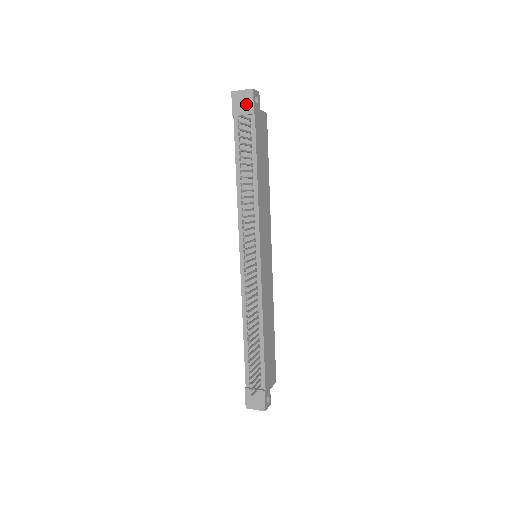
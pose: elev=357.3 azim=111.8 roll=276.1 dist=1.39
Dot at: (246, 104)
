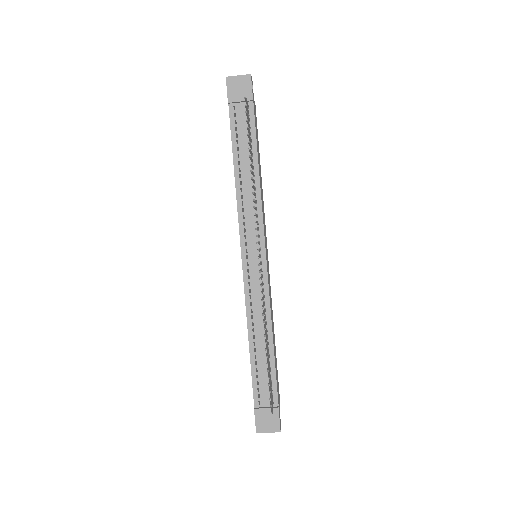
Dot at: (244, 90)
